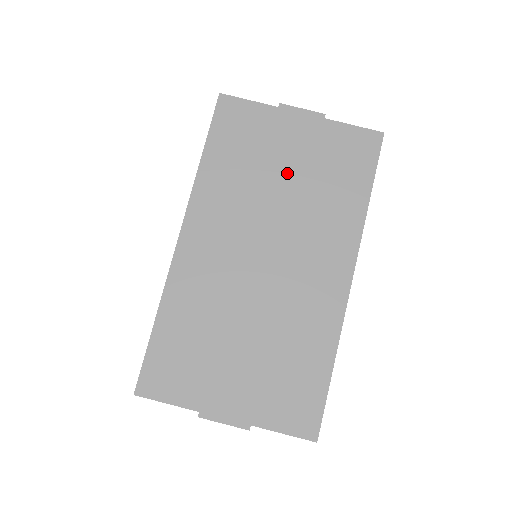
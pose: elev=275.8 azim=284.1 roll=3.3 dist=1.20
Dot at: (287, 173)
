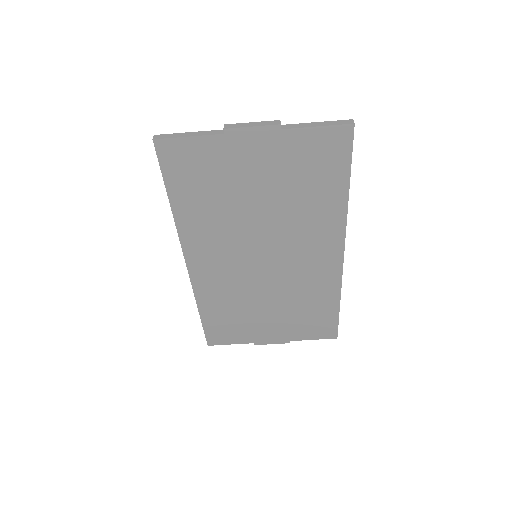
Dot at: (259, 195)
